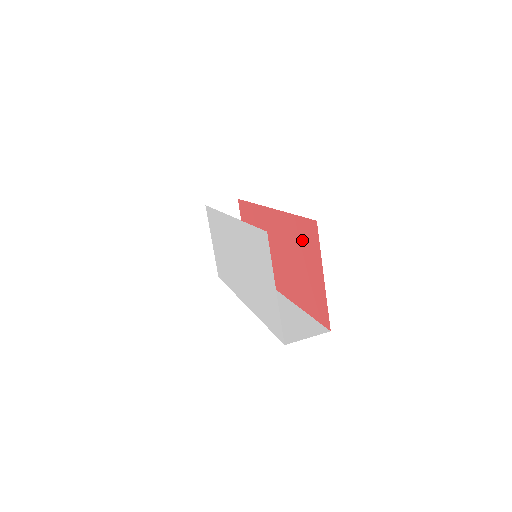
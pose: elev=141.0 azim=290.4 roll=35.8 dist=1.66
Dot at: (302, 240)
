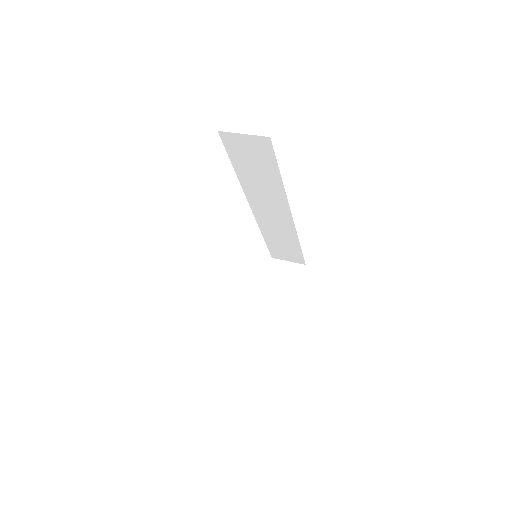
Dot at: occluded
